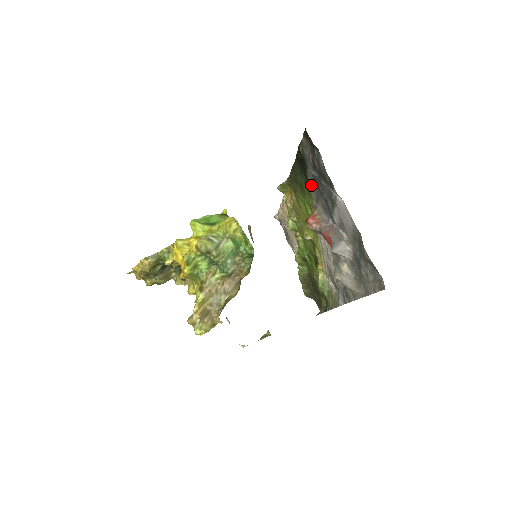
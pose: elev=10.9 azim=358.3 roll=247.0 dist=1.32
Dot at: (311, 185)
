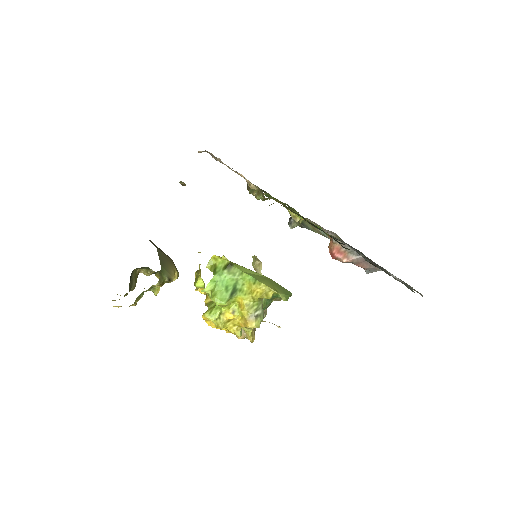
Dot at: occluded
